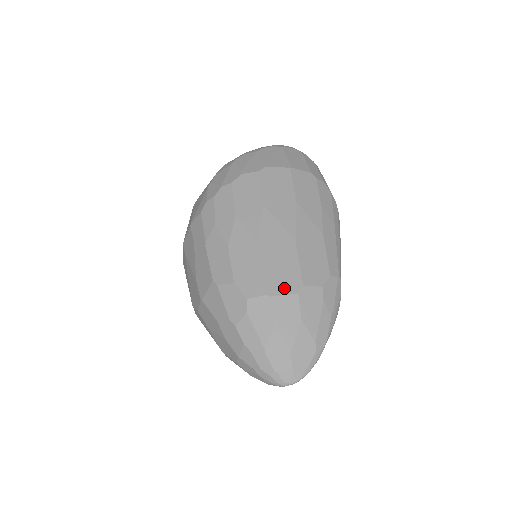
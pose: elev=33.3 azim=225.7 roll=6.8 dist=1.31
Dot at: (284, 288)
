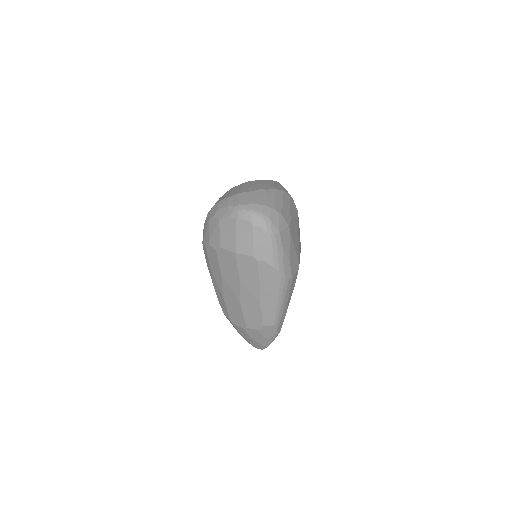
Dot at: (237, 323)
